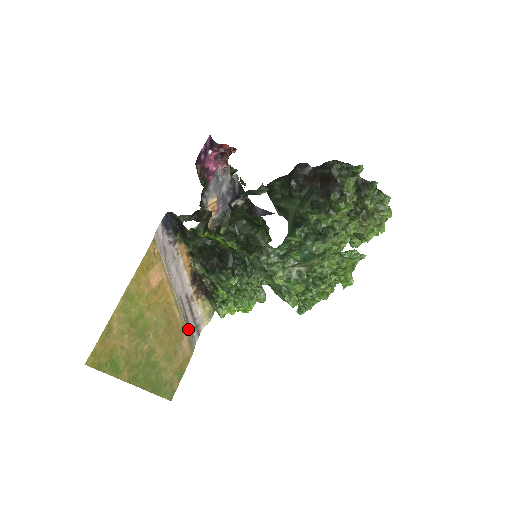
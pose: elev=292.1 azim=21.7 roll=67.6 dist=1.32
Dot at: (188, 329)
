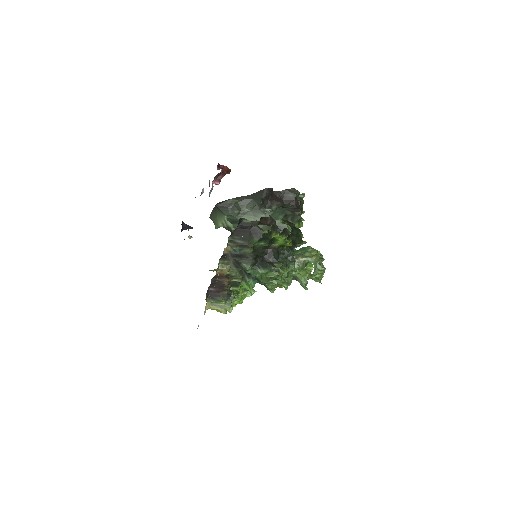
Dot at: occluded
